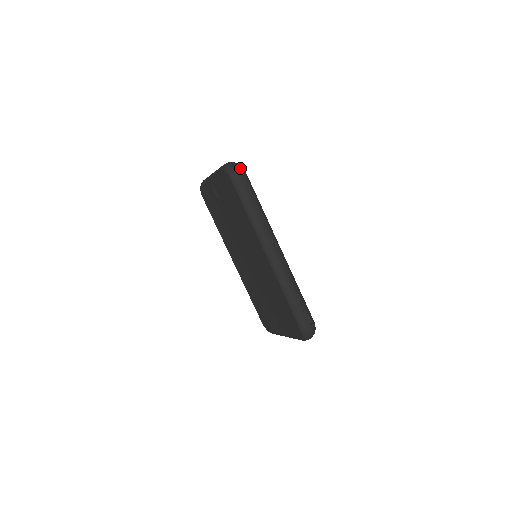
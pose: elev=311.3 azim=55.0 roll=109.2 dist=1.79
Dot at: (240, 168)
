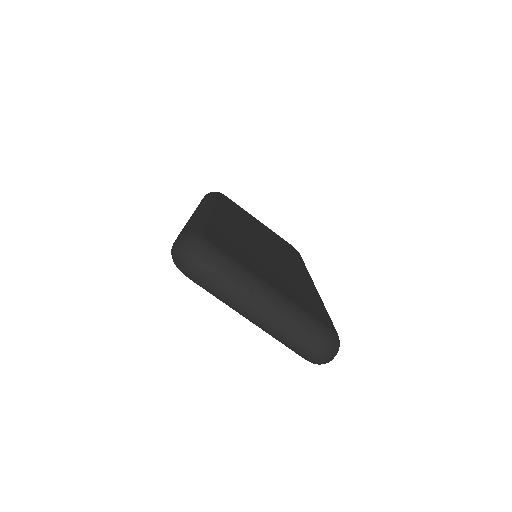
Dot at: occluded
